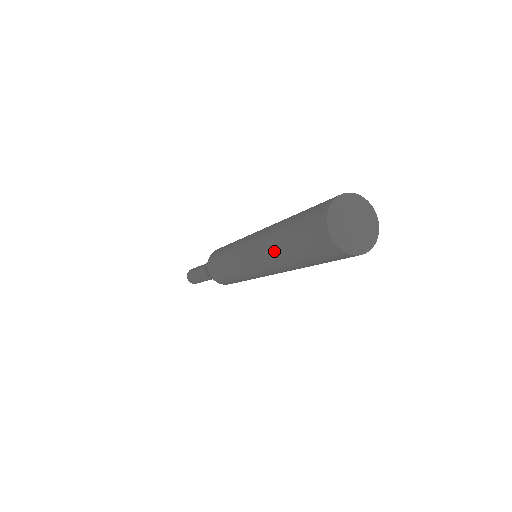
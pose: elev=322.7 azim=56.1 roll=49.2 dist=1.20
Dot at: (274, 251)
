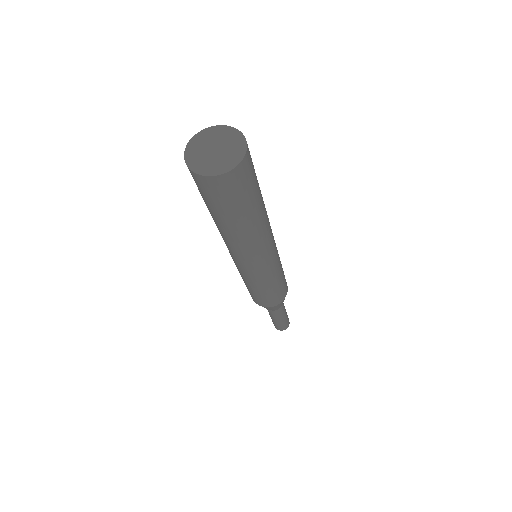
Dot at: occluded
